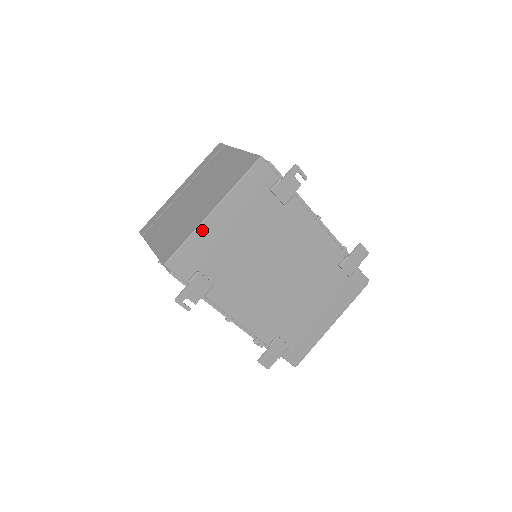
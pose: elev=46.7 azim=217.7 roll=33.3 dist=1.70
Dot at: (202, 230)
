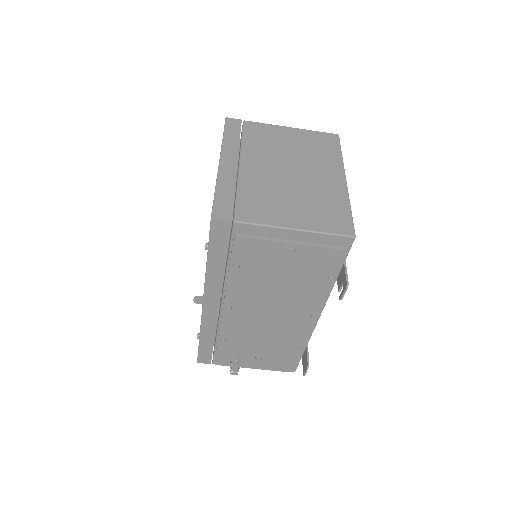
Dot at: occluded
